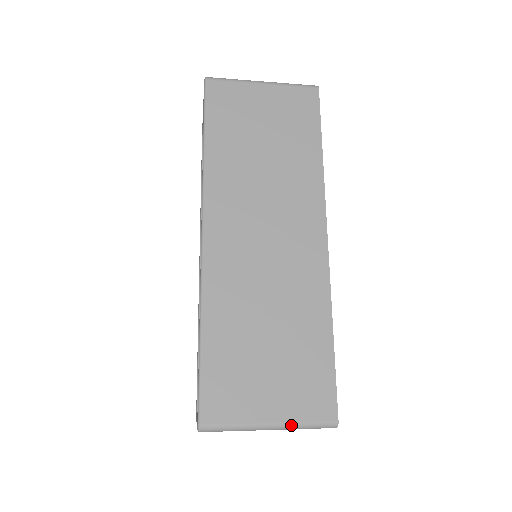
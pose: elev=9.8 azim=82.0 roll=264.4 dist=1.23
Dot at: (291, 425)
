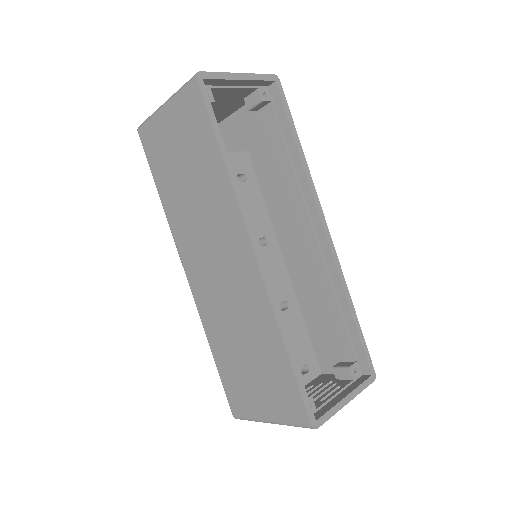
Dot at: (282, 424)
